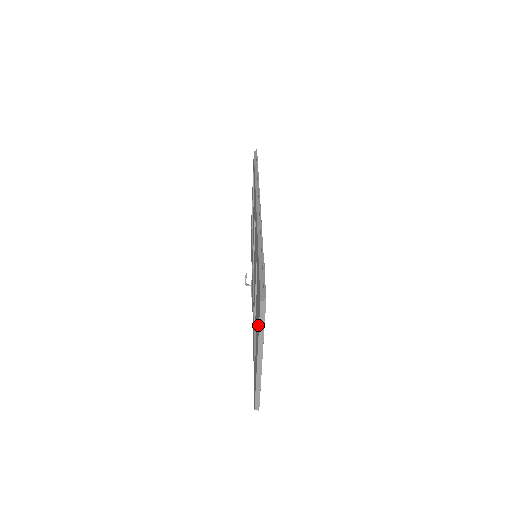
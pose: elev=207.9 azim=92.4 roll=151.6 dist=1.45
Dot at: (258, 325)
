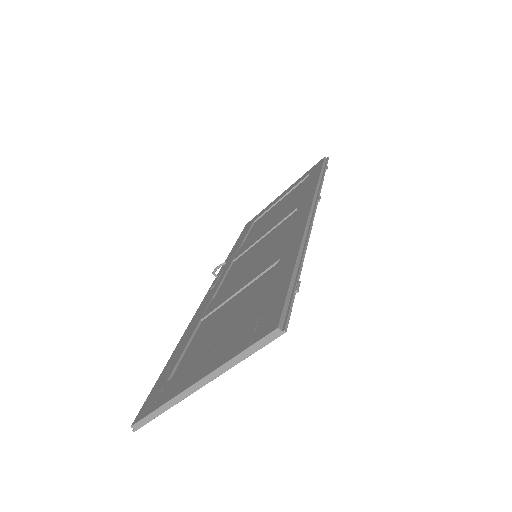
Dot at: (238, 347)
